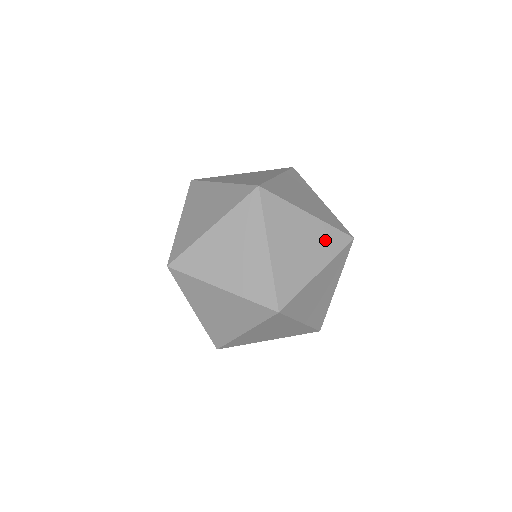
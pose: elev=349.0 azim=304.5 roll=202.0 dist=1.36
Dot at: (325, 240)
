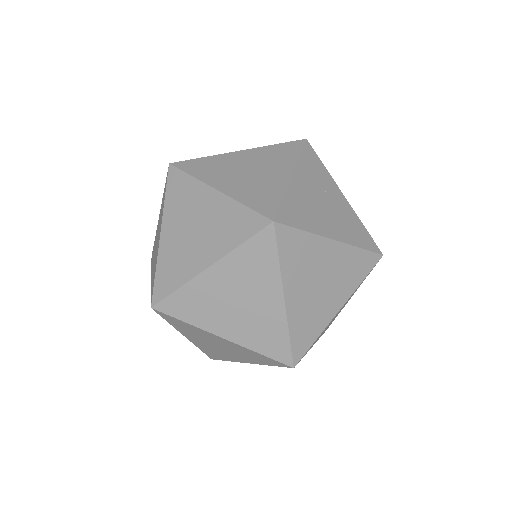
Dot at: occluded
